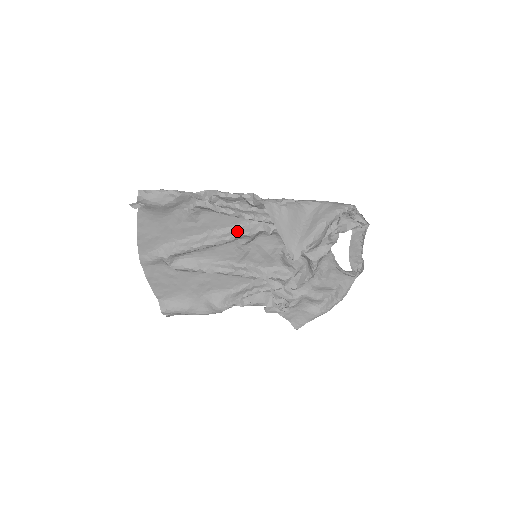
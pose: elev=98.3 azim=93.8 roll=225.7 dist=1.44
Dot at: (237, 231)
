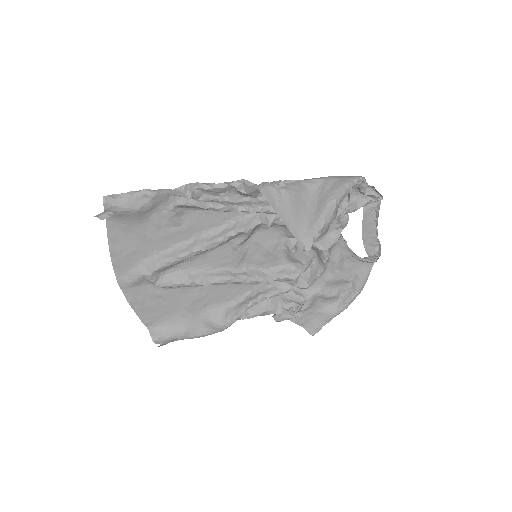
Dot at: (230, 229)
